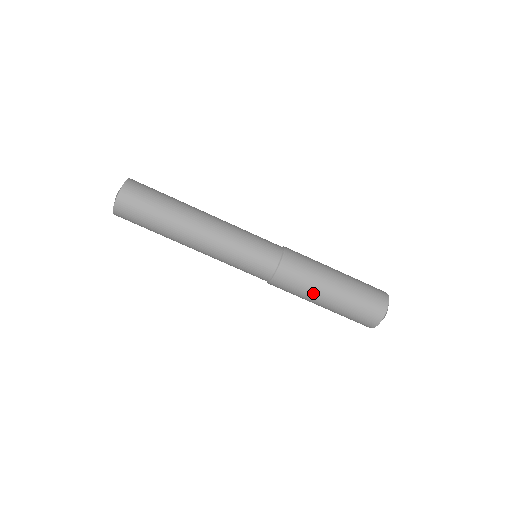
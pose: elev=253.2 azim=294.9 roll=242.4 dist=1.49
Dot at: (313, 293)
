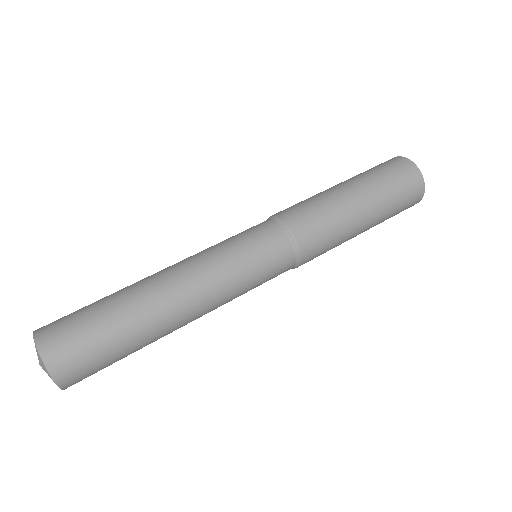
Dot at: (336, 201)
